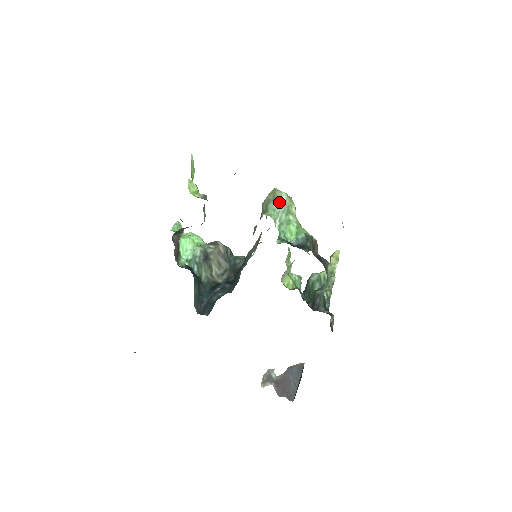
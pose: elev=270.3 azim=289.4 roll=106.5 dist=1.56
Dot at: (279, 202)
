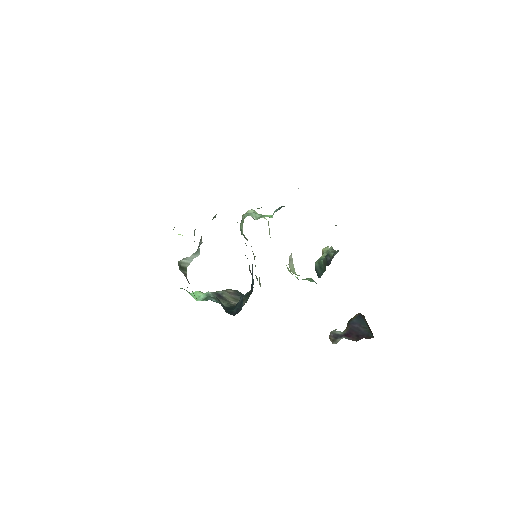
Dot at: occluded
